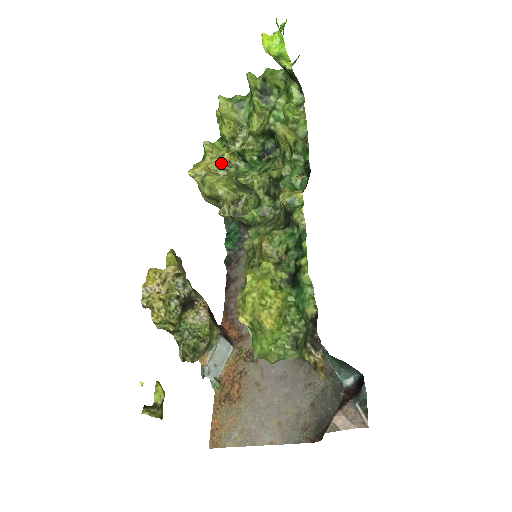
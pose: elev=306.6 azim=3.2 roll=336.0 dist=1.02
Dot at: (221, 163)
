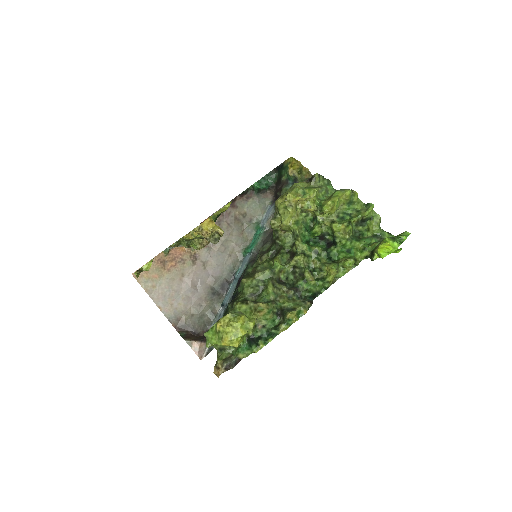
Dot at: (305, 209)
